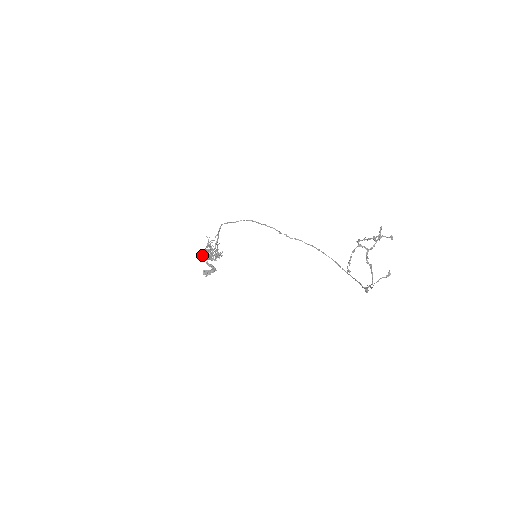
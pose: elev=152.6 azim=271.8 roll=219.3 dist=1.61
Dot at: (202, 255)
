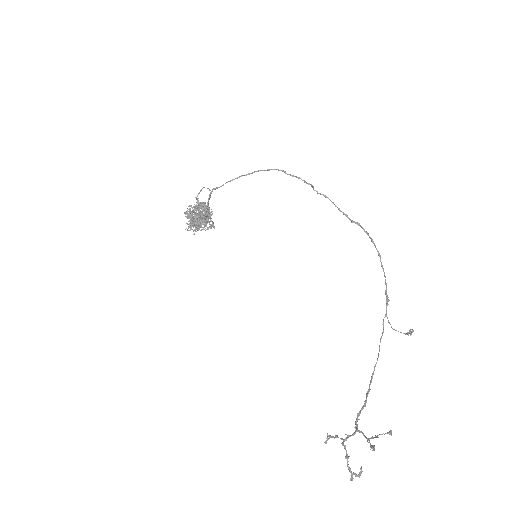
Dot at: (188, 217)
